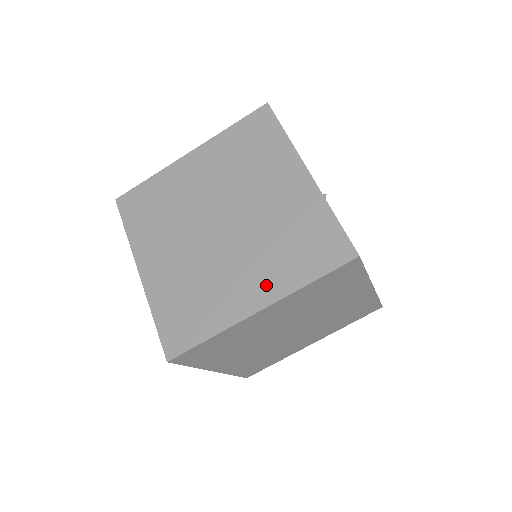
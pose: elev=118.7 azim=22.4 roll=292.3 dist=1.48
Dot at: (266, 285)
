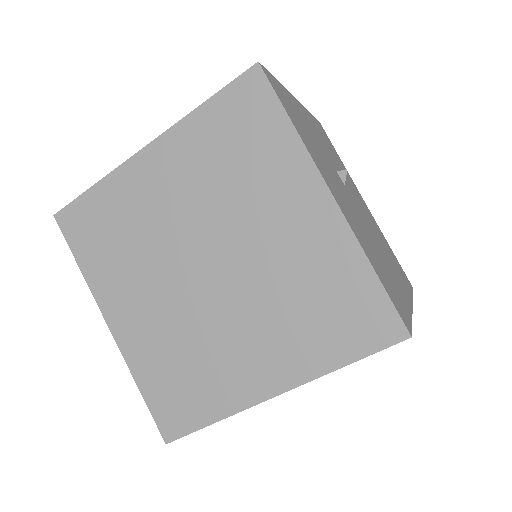
Dot at: (281, 363)
